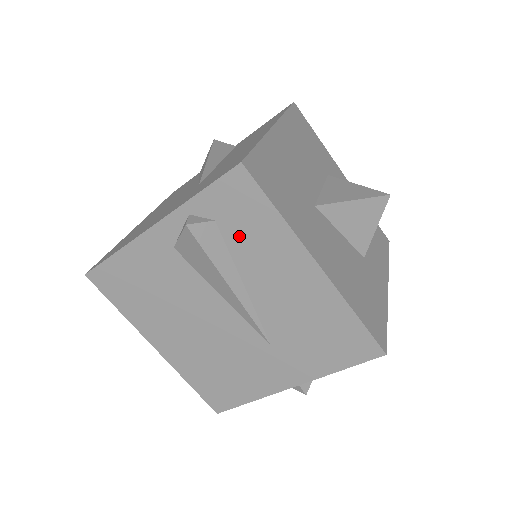
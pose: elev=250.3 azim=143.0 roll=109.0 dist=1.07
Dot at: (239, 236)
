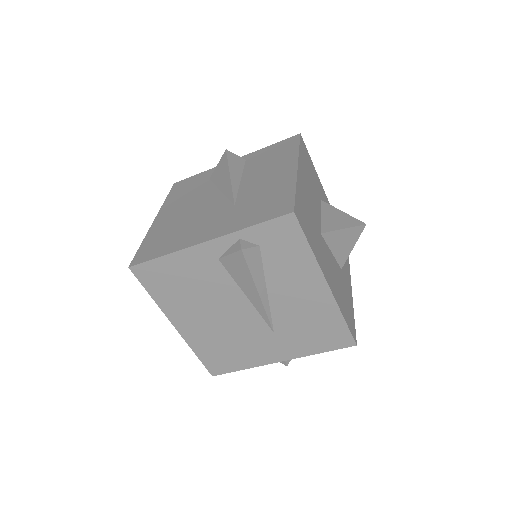
Dot at: (275, 259)
